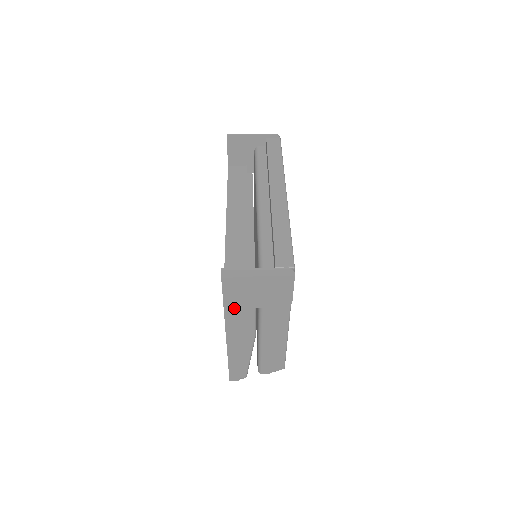
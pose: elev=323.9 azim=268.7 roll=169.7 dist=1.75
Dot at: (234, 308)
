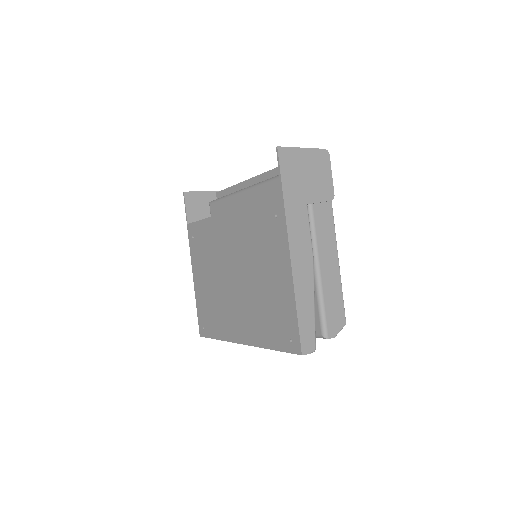
Dot at: (292, 204)
